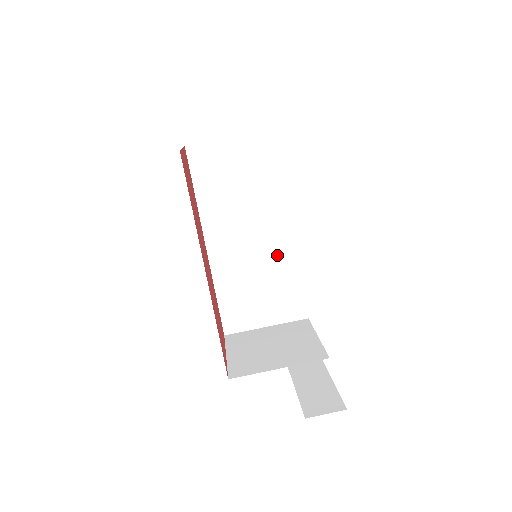
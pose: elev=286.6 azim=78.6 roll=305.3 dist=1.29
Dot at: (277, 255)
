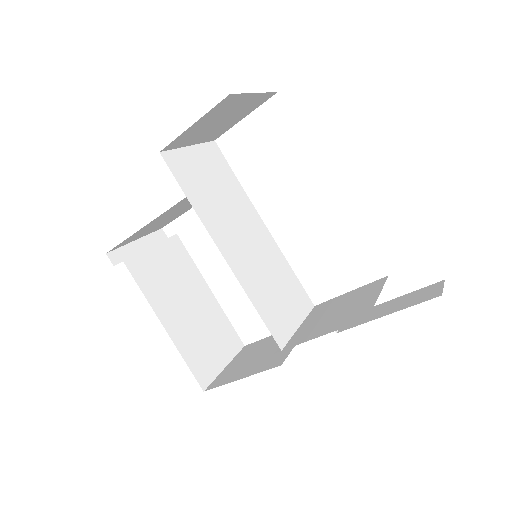
Dot at: (268, 251)
